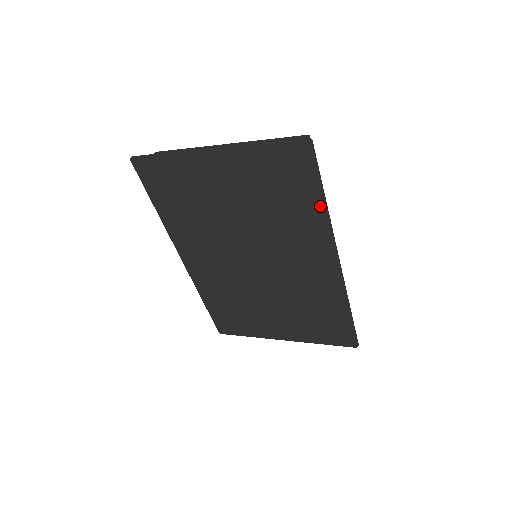
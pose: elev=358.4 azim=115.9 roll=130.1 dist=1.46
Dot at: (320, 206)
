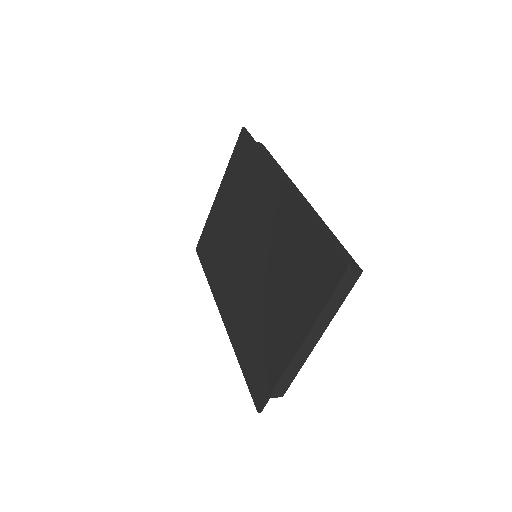
Dot at: (259, 155)
